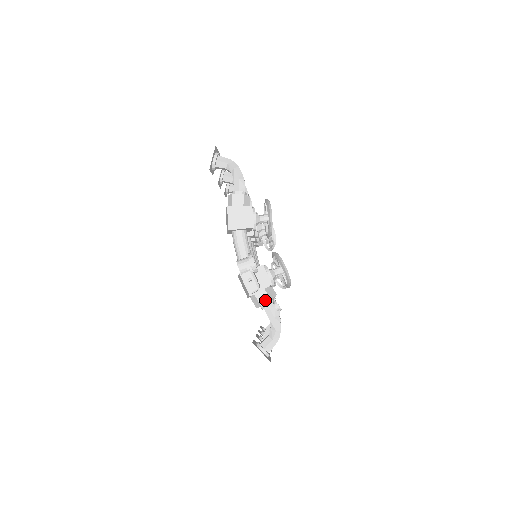
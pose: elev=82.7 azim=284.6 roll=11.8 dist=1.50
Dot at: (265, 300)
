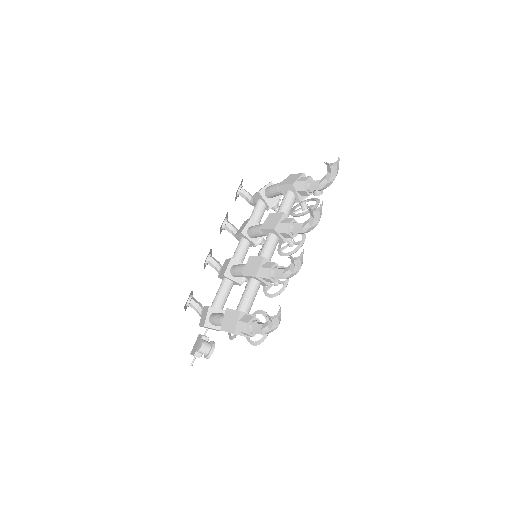
Dot at: occluded
